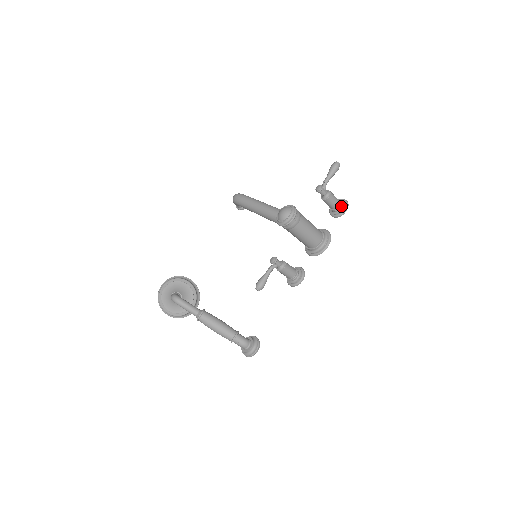
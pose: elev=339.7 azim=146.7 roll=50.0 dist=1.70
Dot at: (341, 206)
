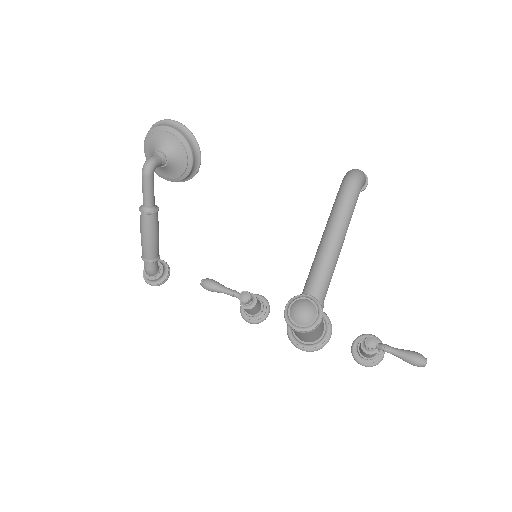
Dot at: (367, 359)
